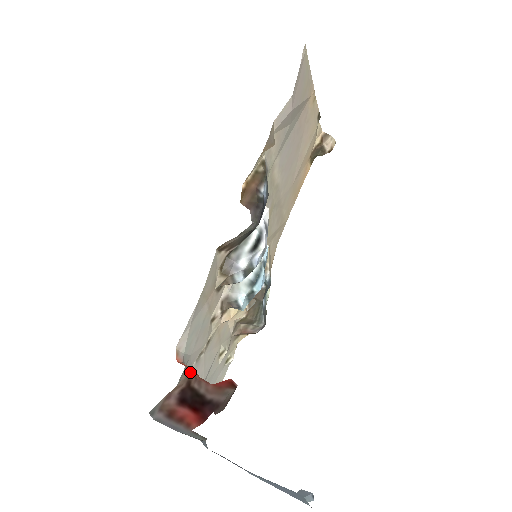
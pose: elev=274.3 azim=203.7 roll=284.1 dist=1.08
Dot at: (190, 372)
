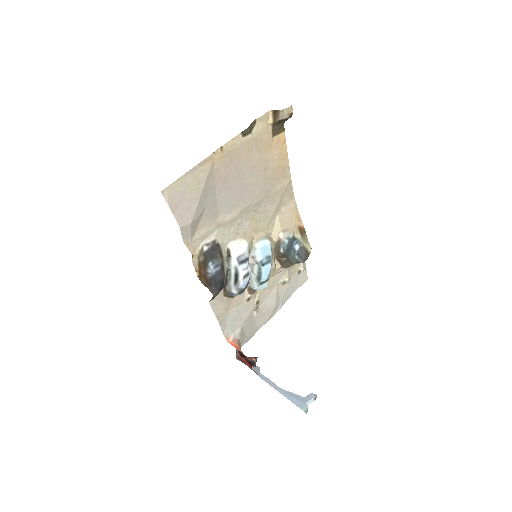
Dot at: (238, 344)
